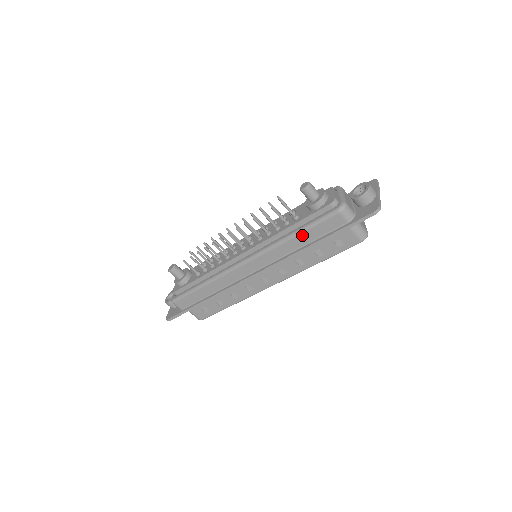
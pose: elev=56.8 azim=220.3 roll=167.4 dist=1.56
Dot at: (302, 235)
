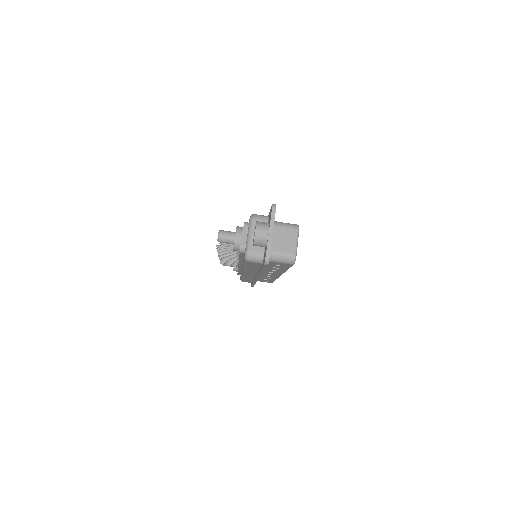
Dot at: (248, 267)
